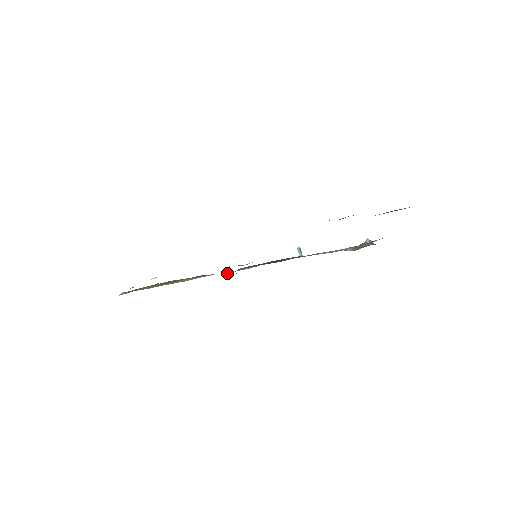
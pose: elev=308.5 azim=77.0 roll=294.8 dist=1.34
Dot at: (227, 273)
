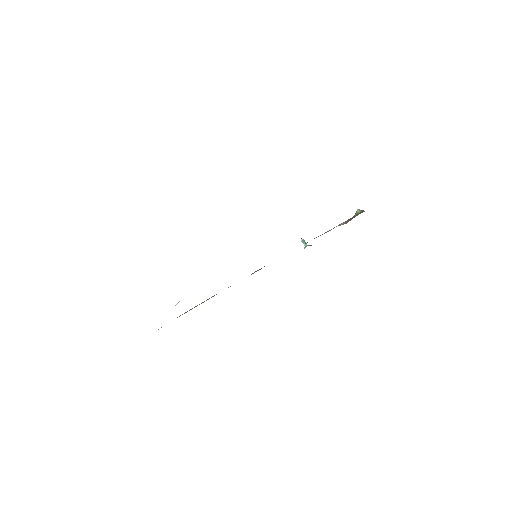
Dot at: occluded
